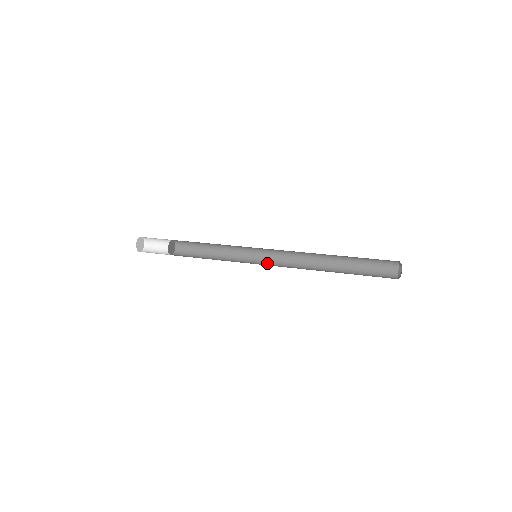
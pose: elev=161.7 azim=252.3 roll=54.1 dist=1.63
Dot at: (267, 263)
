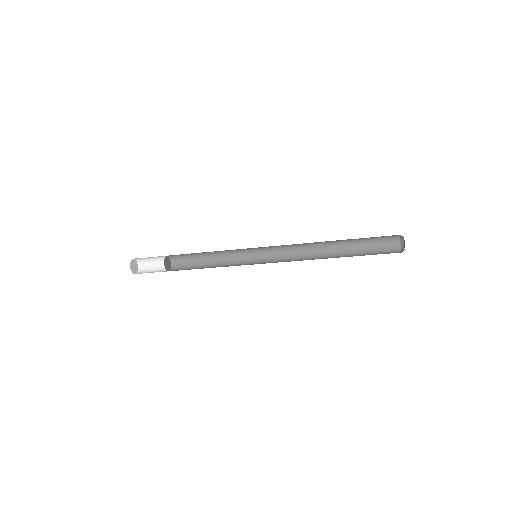
Dot at: (268, 260)
